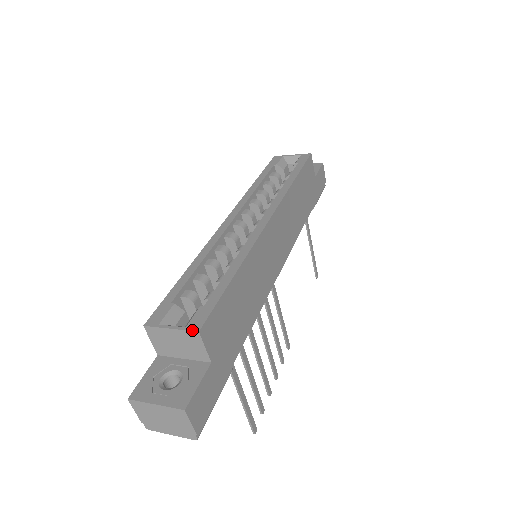
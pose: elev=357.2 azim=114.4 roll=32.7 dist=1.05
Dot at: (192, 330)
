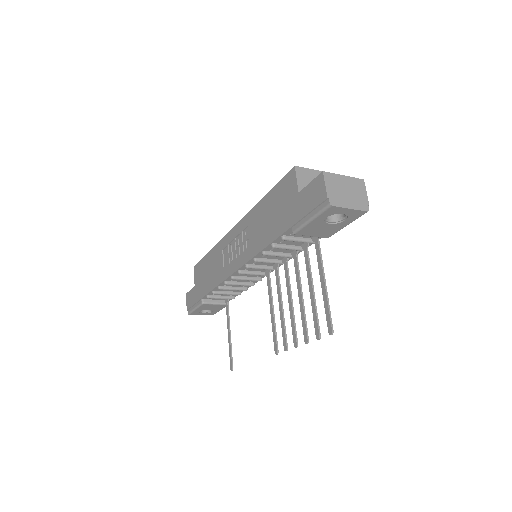
Dot at: occluded
